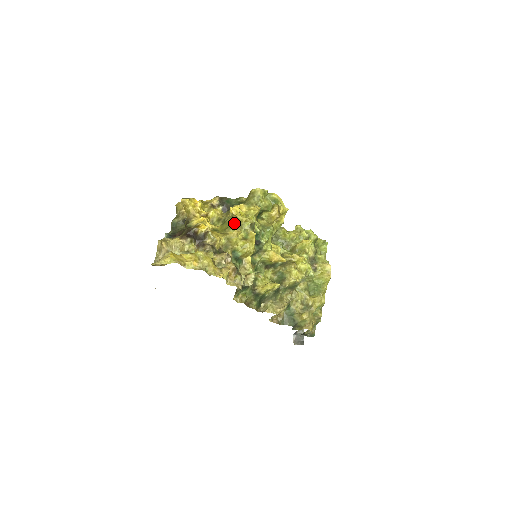
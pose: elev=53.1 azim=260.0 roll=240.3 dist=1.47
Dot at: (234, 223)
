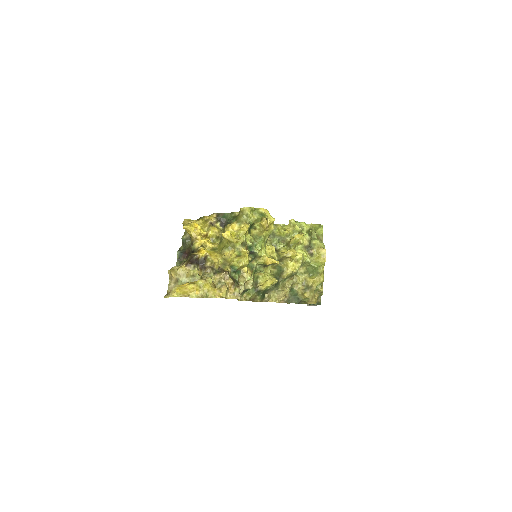
Dot at: (228, 243)
